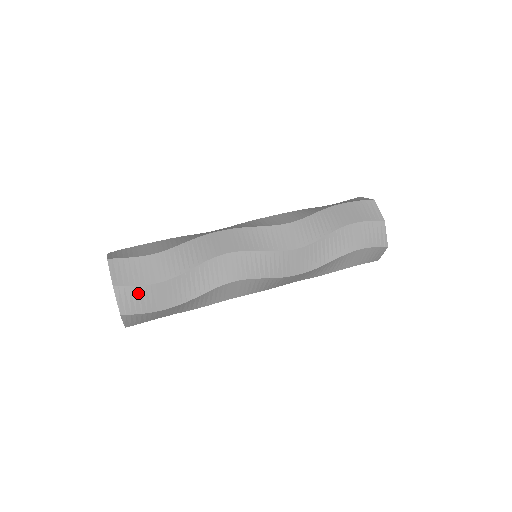
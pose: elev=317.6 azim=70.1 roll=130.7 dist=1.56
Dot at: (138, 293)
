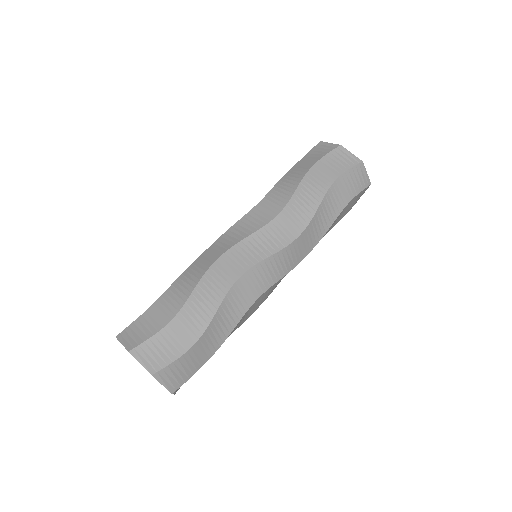
Dot at: (156, 344)
